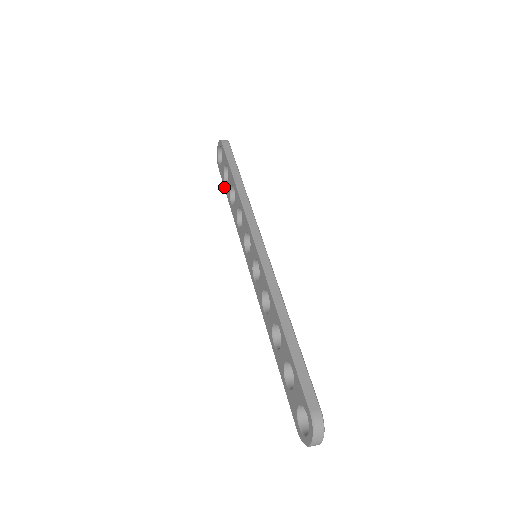
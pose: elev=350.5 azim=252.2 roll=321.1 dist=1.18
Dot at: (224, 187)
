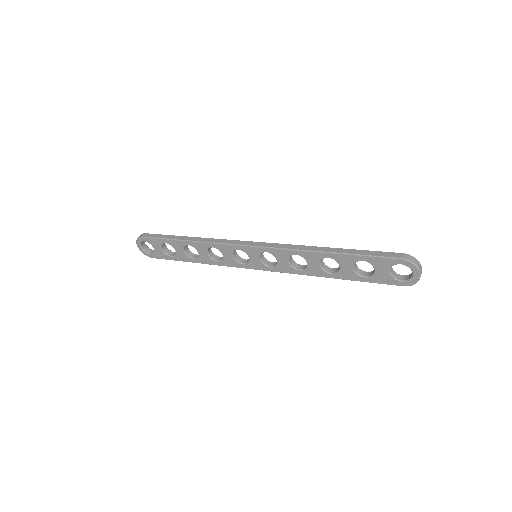
Dot at: (175, 260)
